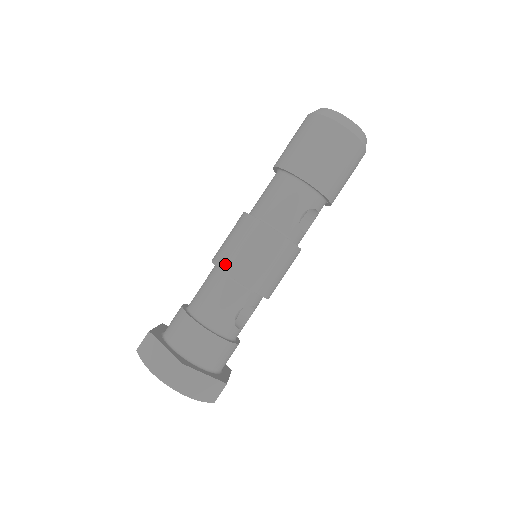
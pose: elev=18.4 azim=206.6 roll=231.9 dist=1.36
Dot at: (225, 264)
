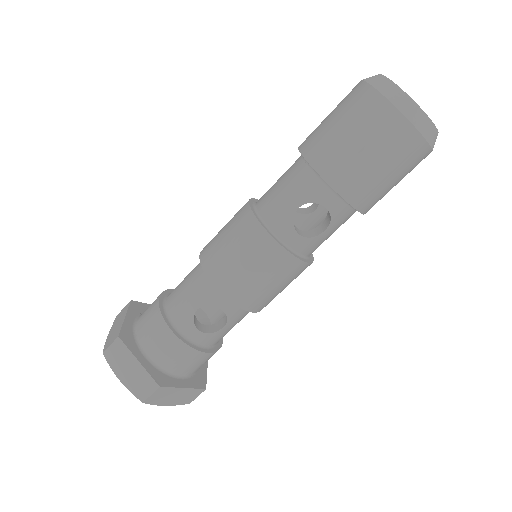
Dot at: (205, 248)
